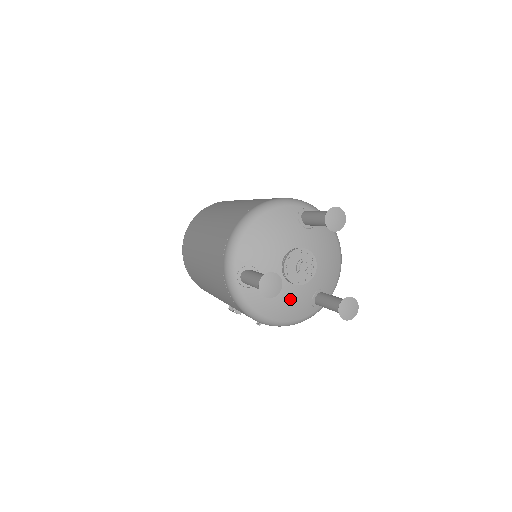
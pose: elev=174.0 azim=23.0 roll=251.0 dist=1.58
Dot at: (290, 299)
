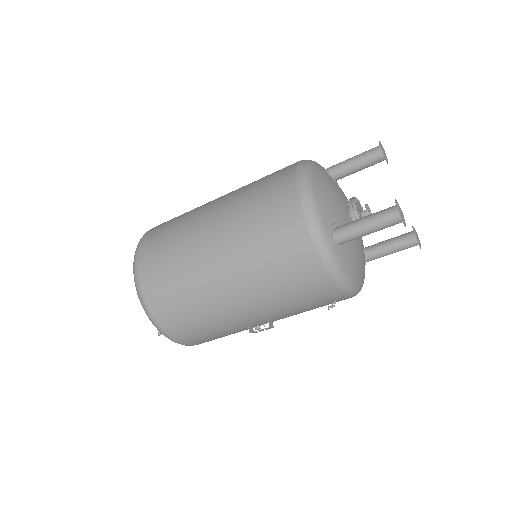
Dot at: (362, 256)
